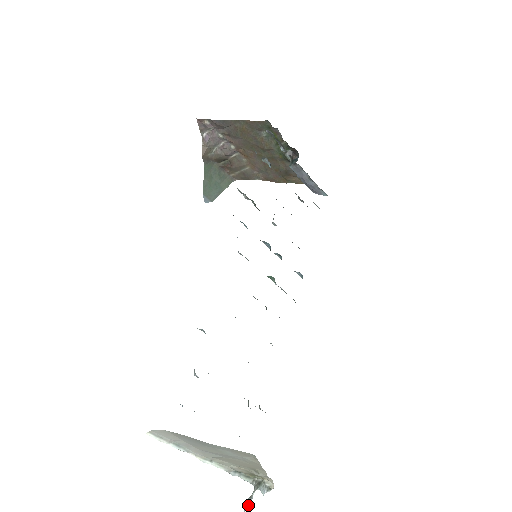
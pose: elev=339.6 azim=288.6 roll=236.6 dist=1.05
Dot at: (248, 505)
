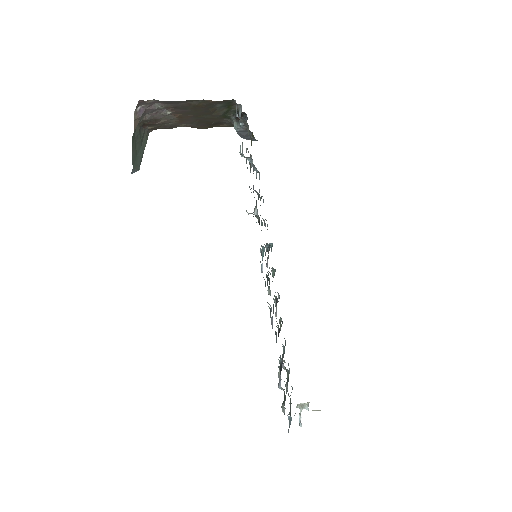
Dot at: (300, 420)
